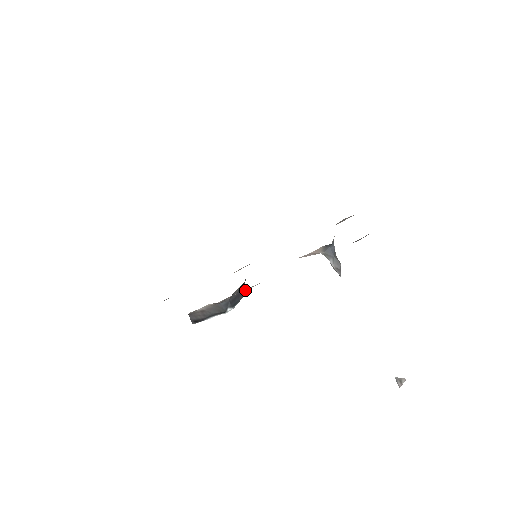
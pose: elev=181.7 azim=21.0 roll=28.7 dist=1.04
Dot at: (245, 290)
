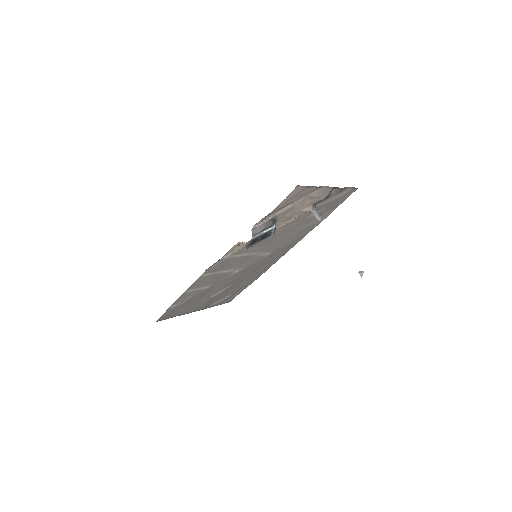
Dot at: occluded
